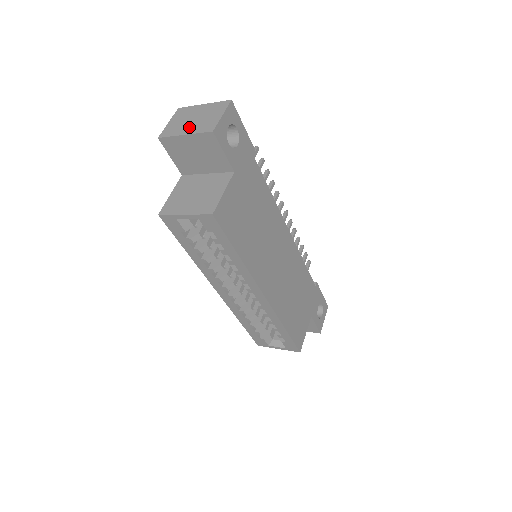
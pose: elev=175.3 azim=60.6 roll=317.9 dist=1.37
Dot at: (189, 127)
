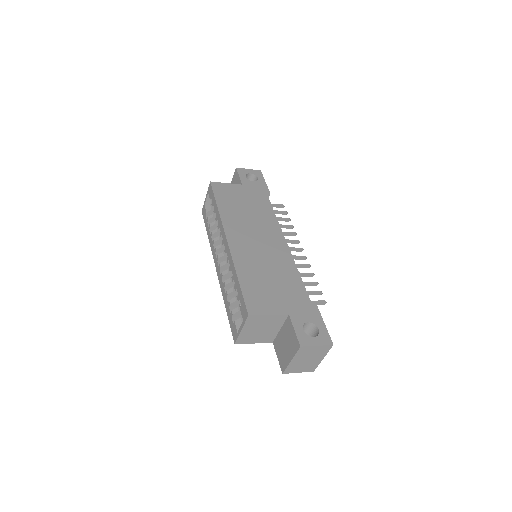
Dot at: occluded
